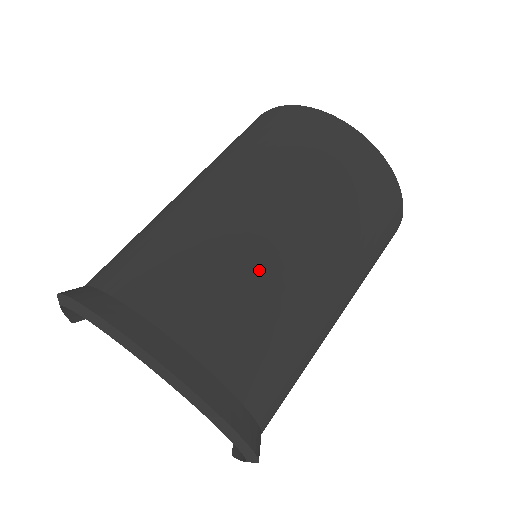
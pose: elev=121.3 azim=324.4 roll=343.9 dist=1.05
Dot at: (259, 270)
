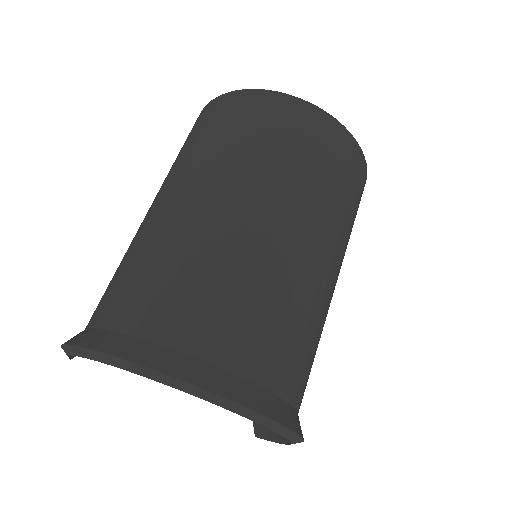
Dot at: (286, 282)
